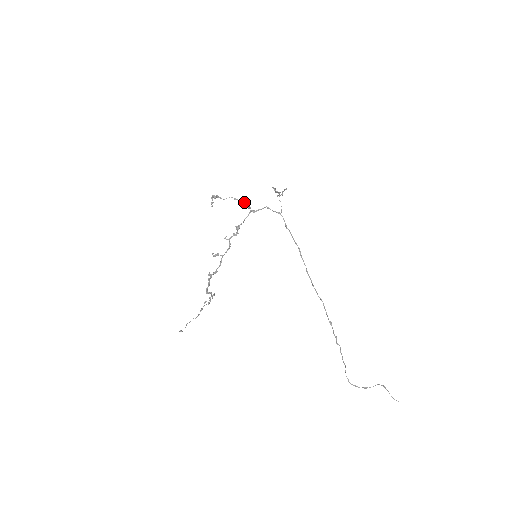
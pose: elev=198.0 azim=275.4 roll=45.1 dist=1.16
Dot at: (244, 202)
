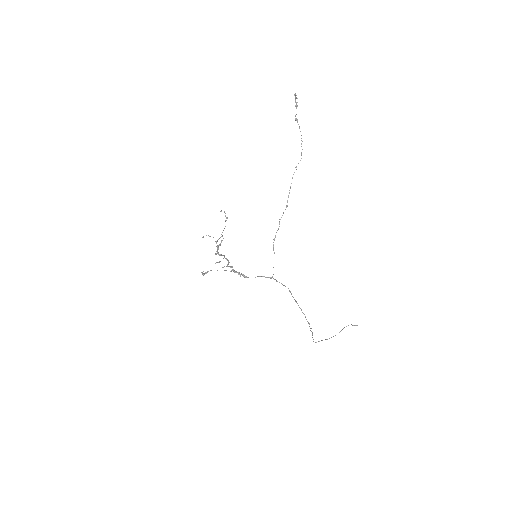
Dot at: (234, 272)
